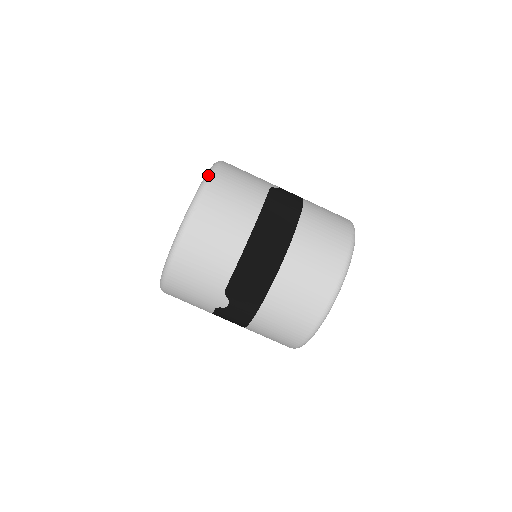
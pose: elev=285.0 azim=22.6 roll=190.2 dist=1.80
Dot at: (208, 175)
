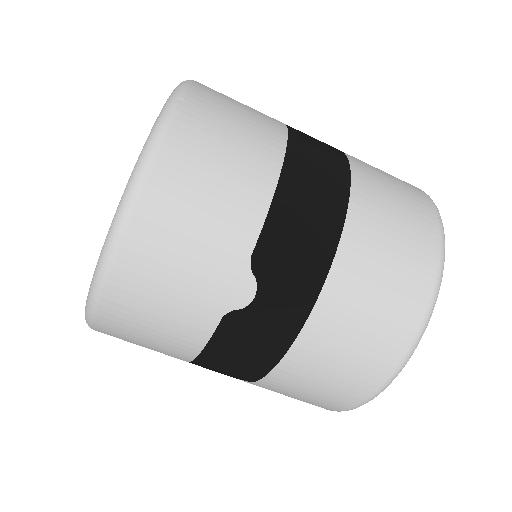
Dot at: occluded
